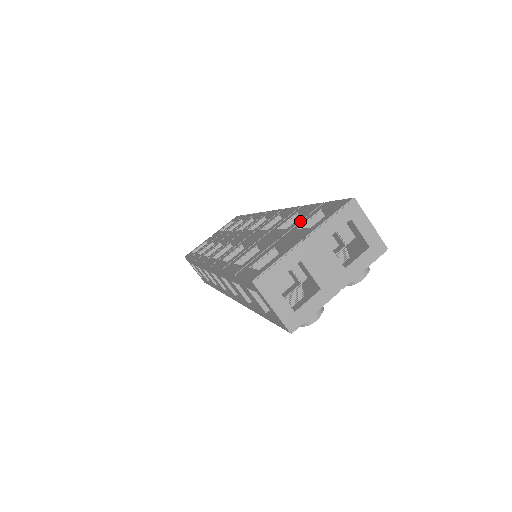
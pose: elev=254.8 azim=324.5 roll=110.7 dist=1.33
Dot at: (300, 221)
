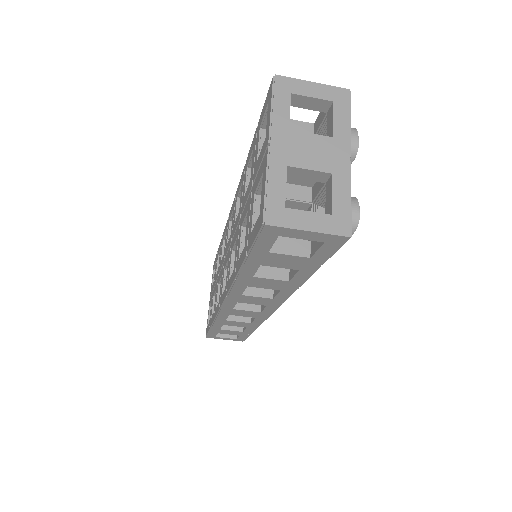
Dot at: (254, 159)
